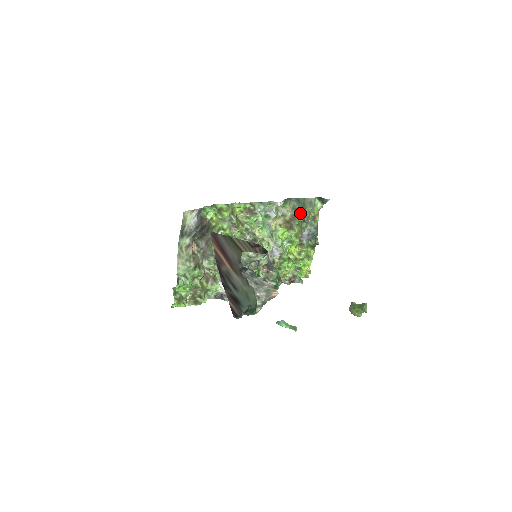
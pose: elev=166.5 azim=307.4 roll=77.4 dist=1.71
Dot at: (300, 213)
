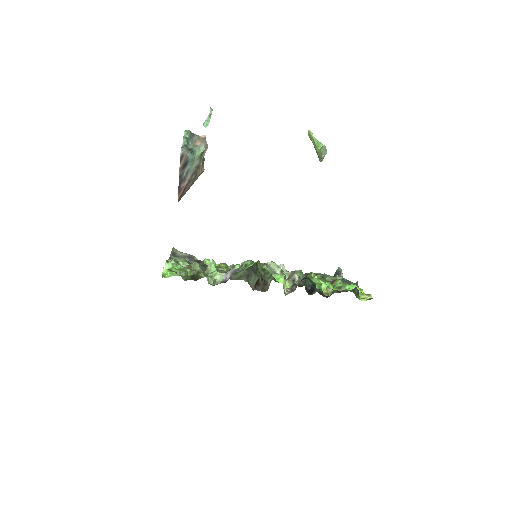
Dot at: occluded
